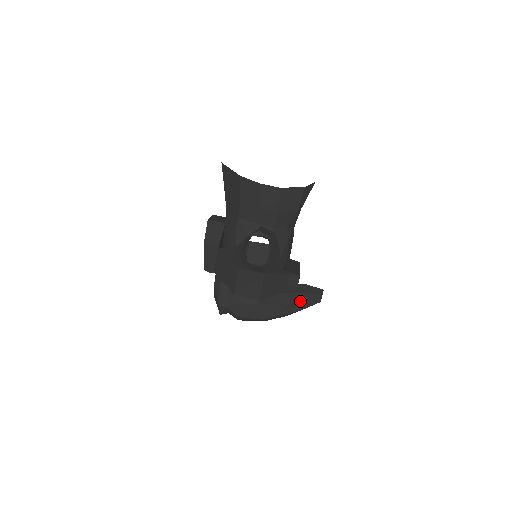
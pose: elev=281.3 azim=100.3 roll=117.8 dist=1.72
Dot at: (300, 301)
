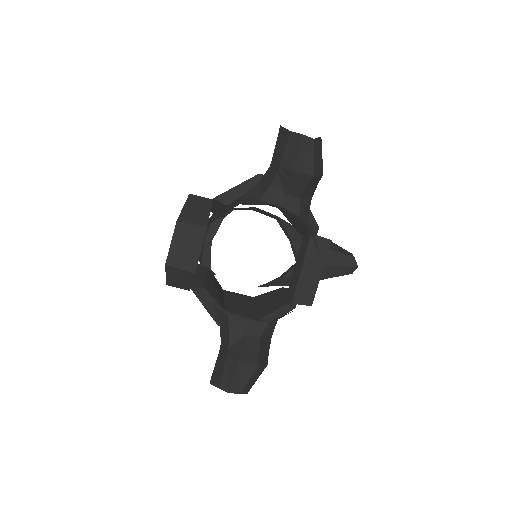
Dot at: occluded
